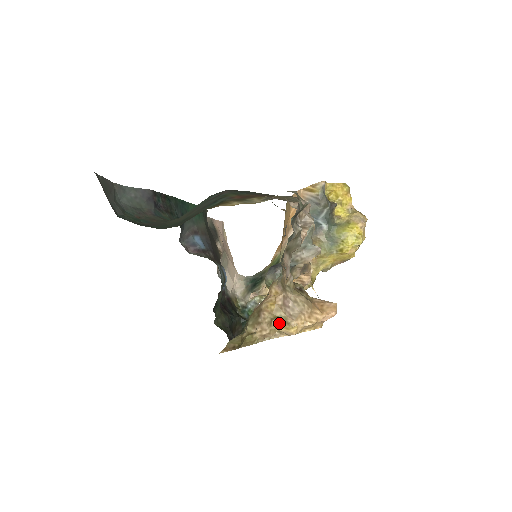
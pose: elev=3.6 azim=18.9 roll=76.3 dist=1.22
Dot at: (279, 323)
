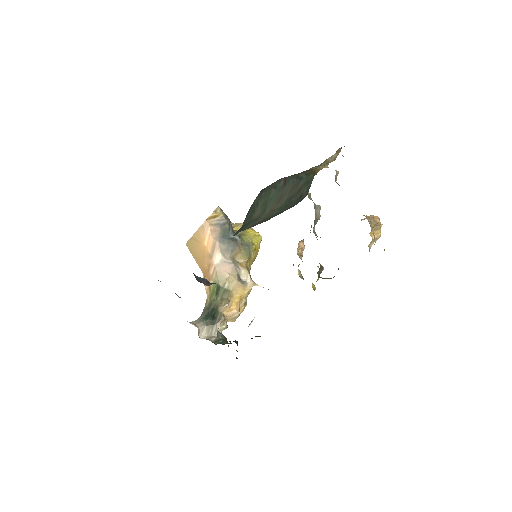
Dot at: (372, 234)
